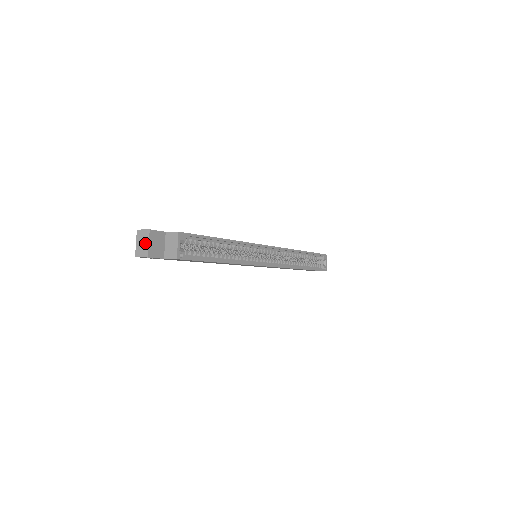
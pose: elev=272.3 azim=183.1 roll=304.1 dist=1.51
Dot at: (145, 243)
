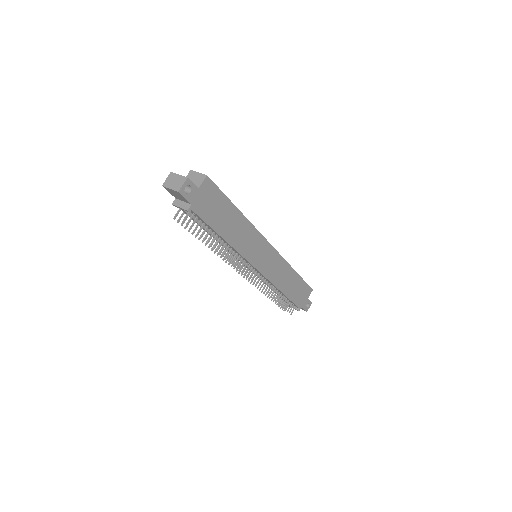
Dot at: (176, 178)
